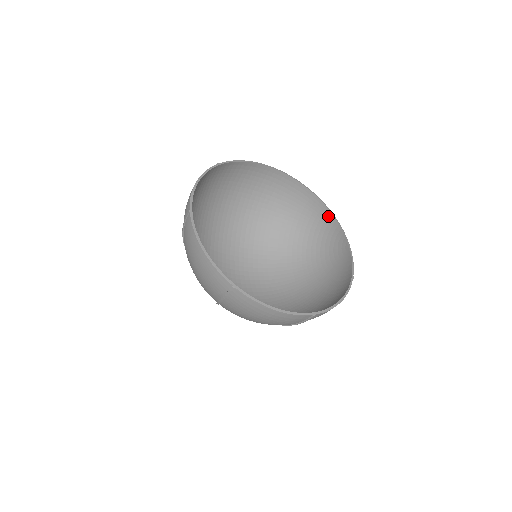
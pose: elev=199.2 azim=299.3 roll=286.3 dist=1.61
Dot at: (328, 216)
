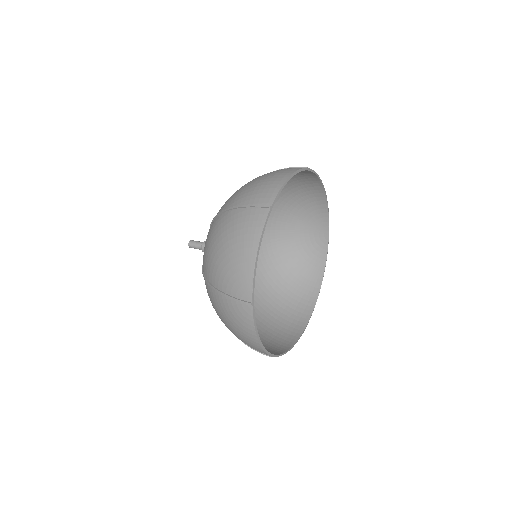
Dot at: (322, 201)
